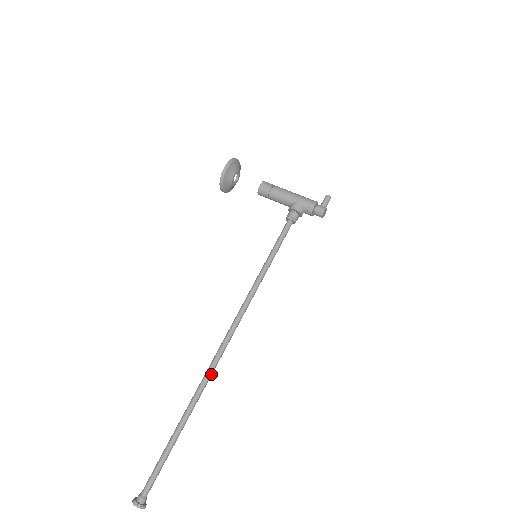
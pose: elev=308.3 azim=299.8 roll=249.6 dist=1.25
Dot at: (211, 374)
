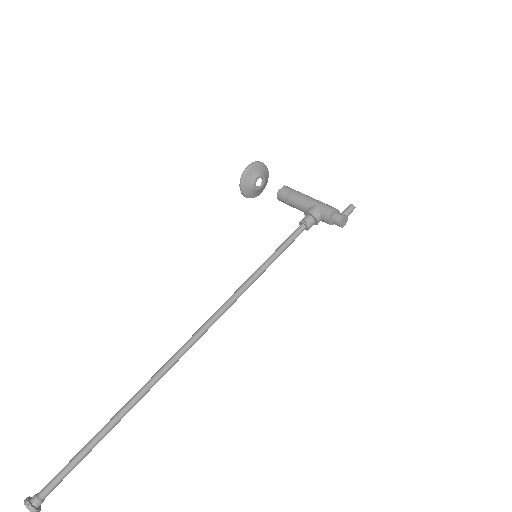
Dot at: (166, 371)
